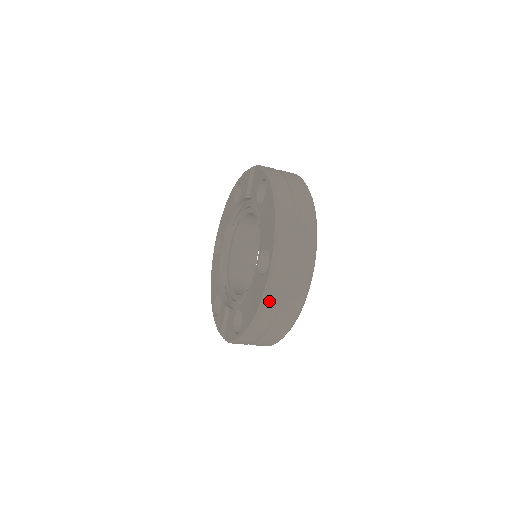
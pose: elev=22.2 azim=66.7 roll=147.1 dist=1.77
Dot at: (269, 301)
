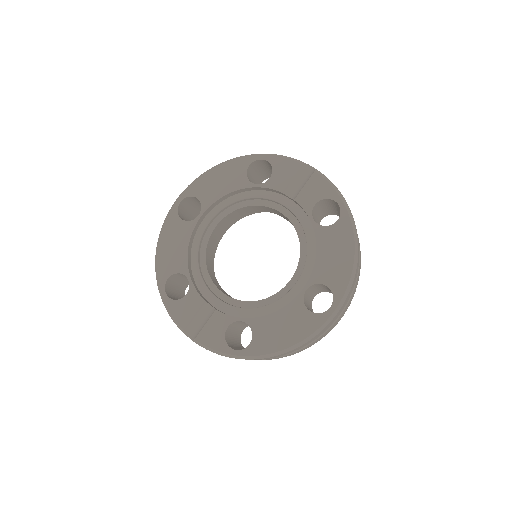
Dot at: (310, 341)
